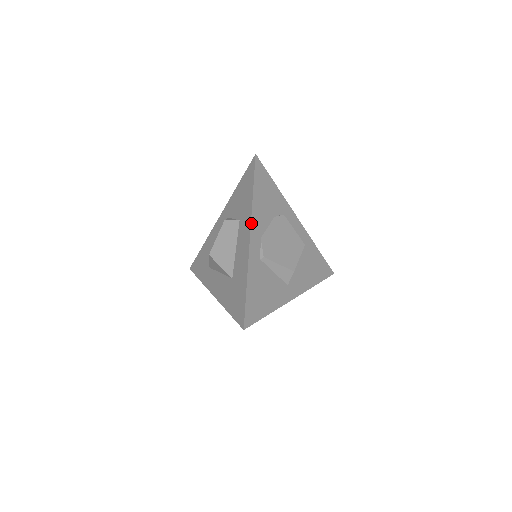
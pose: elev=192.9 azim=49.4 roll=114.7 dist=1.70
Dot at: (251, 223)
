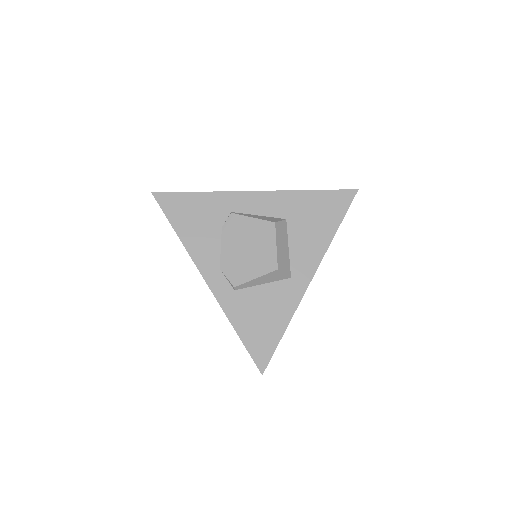
Dot at: (197, 268)
